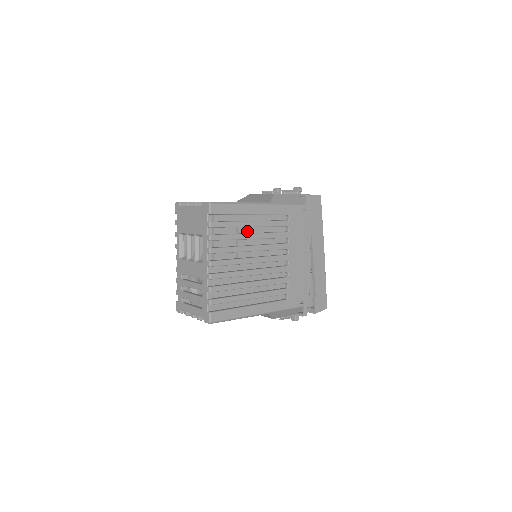
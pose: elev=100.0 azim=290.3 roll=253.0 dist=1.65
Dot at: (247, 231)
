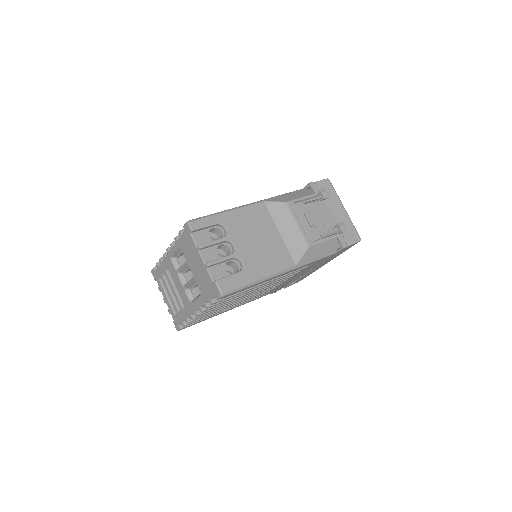
Dot at: occluded
